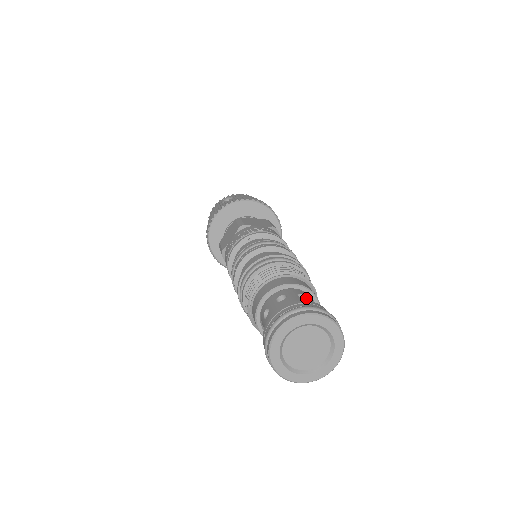
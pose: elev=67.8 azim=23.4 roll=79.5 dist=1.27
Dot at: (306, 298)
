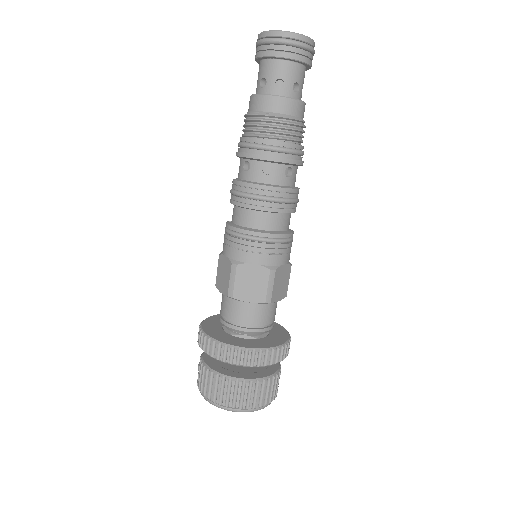
Dot at: occluded
